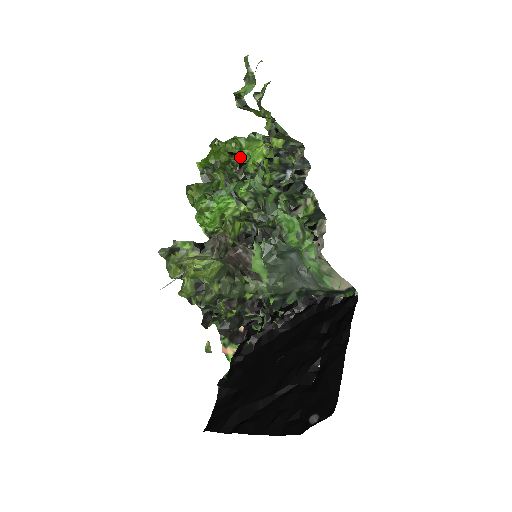
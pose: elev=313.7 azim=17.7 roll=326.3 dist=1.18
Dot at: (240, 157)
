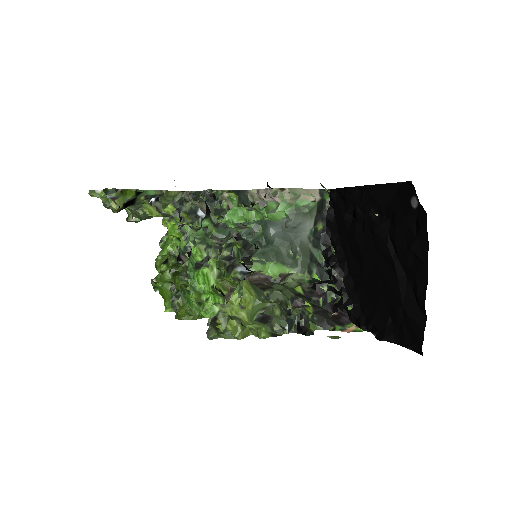
Dot at: (173, 259)
